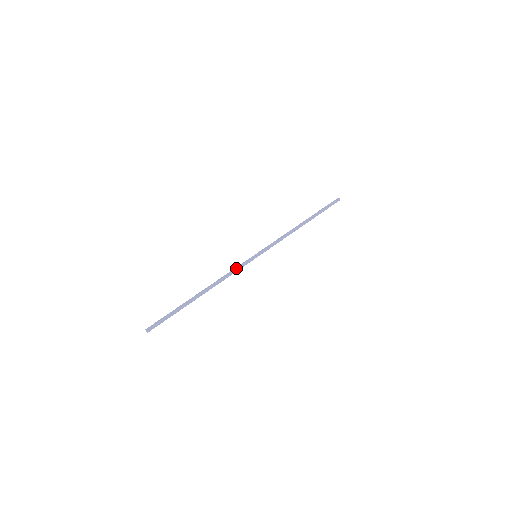
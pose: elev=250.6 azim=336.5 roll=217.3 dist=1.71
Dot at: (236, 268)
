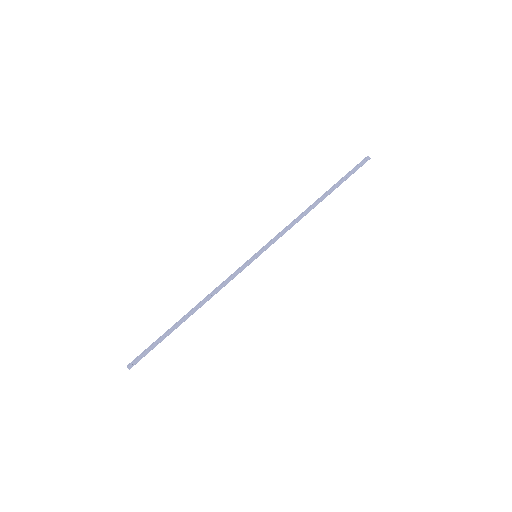
Dot at: (230, 276)
